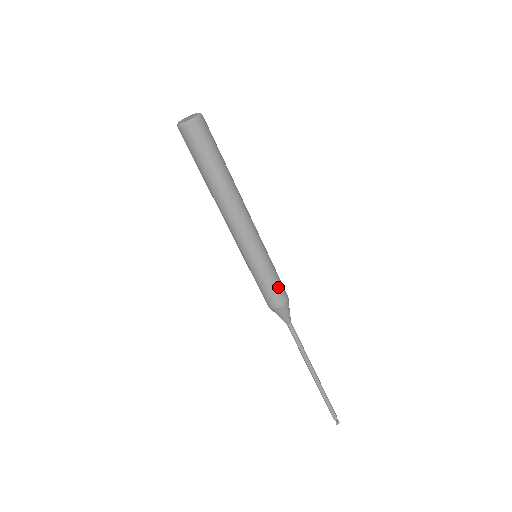
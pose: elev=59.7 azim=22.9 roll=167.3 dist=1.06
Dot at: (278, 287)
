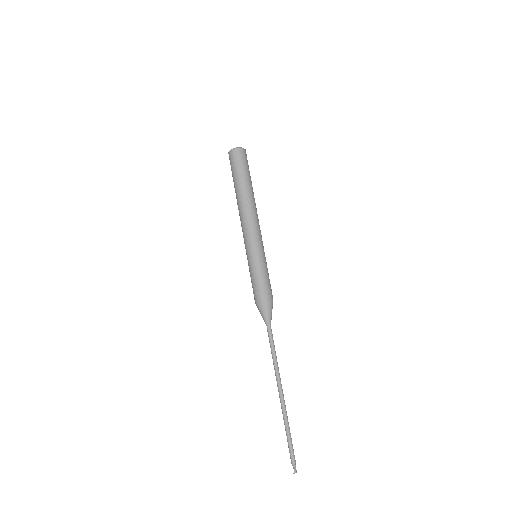
Dot at: (269, 283)
